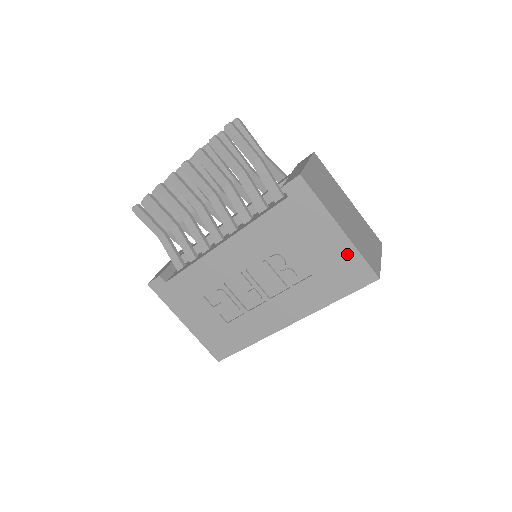
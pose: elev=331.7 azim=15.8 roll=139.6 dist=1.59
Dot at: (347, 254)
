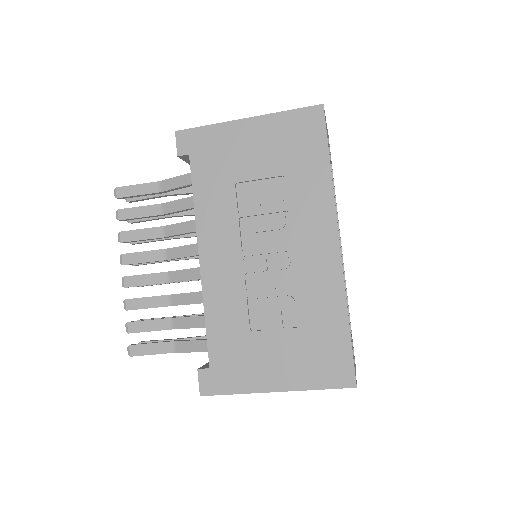
Dot at: (277, 125)
